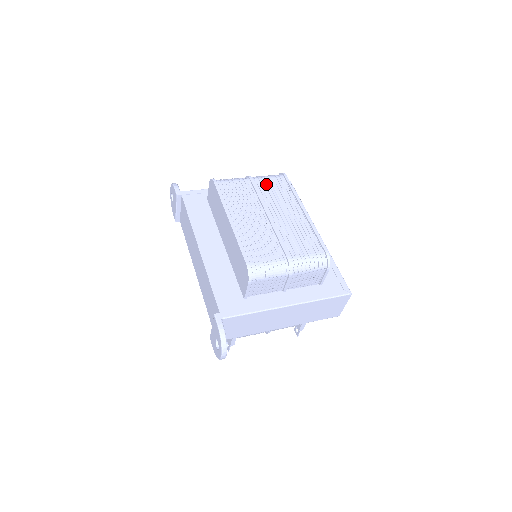
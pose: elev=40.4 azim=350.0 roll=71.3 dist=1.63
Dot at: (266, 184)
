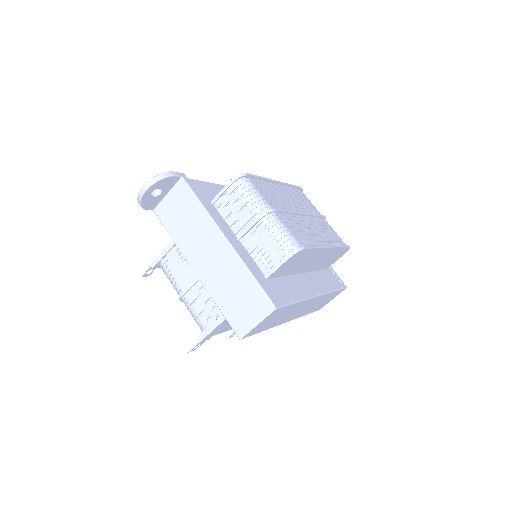
Dot at: (328, 227)
